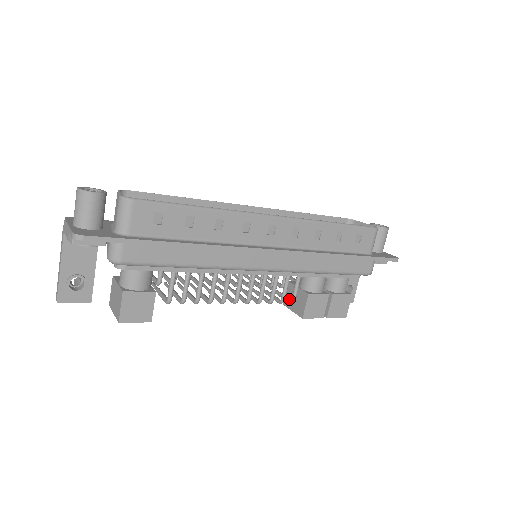
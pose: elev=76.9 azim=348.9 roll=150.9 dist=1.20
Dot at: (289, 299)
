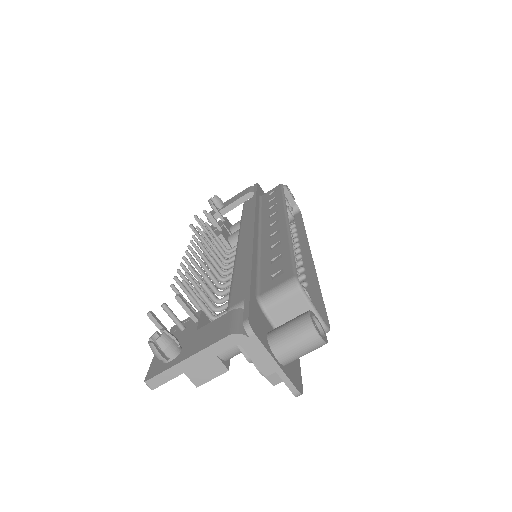
Dot at: occluded
